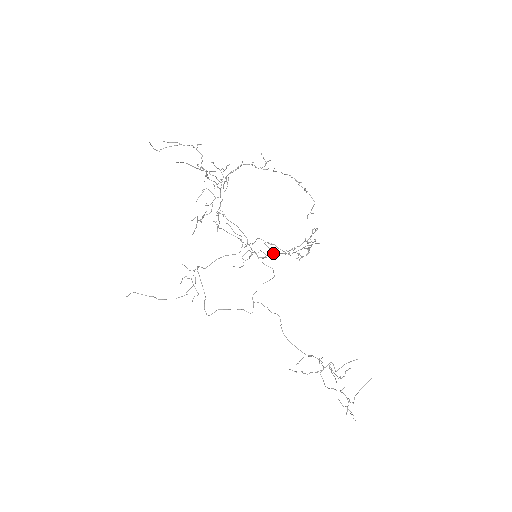
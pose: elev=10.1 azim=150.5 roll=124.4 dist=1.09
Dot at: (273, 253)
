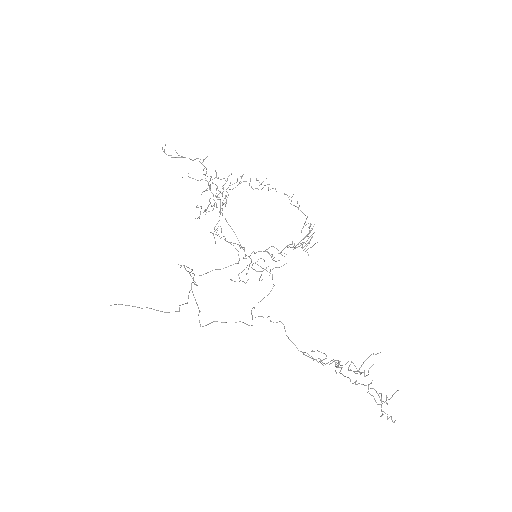
Dot at: (272, 259)
